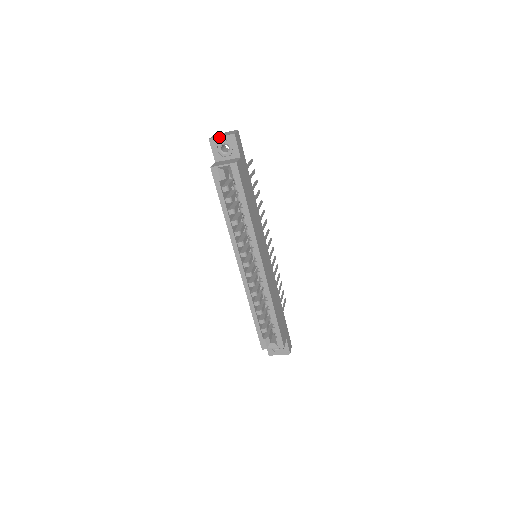
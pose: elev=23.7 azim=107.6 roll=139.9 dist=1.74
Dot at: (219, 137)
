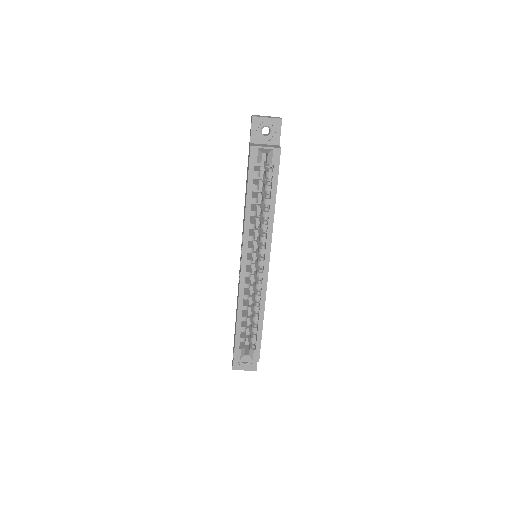
Dot at: (264, 117)
